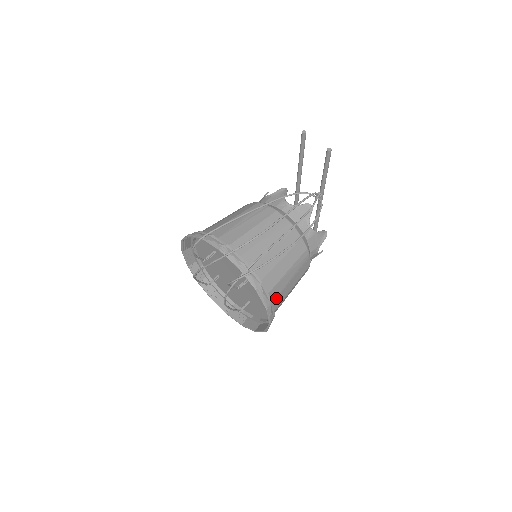
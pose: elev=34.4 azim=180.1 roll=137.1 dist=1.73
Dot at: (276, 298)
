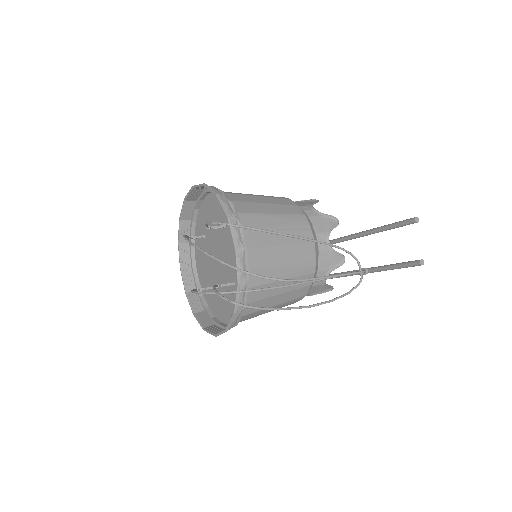
Dot at: (242, 320)
